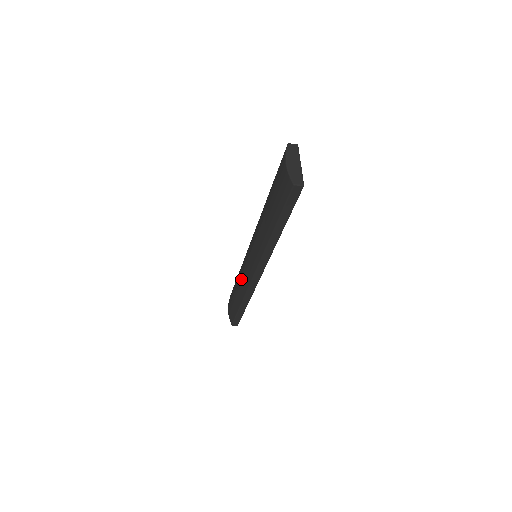
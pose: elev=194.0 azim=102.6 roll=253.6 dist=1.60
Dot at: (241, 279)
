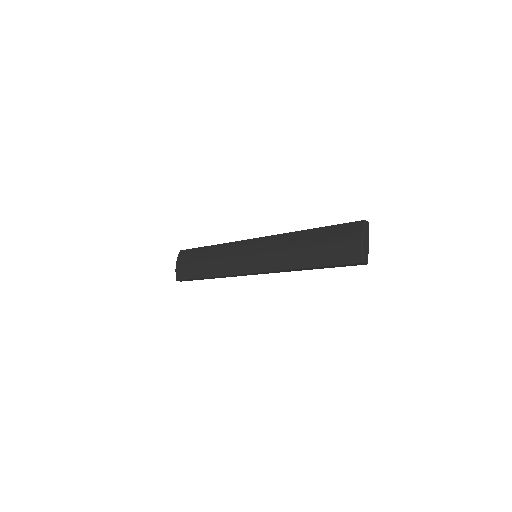
Dot at: (224, 261)
